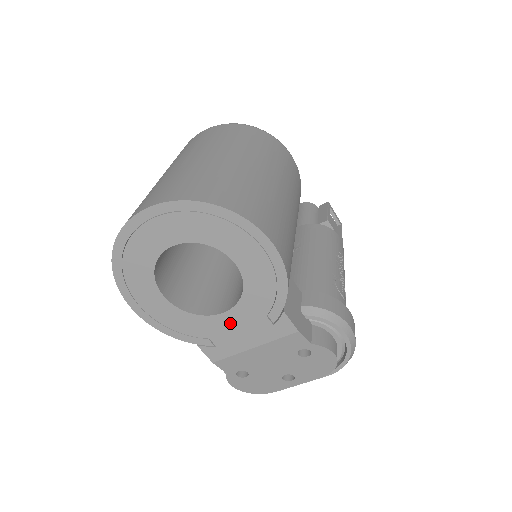
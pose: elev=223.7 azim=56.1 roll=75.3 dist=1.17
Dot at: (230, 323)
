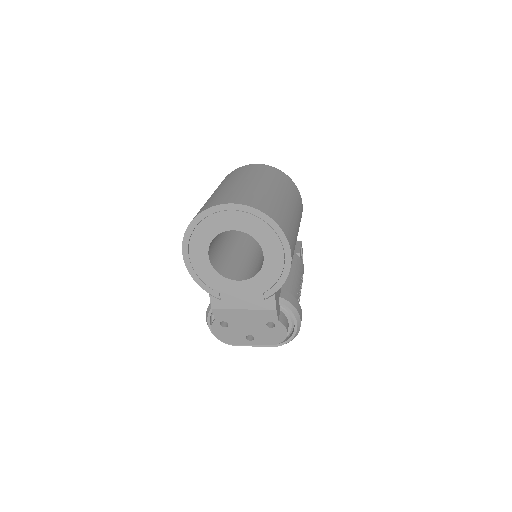
Dot at: (239, 289)
